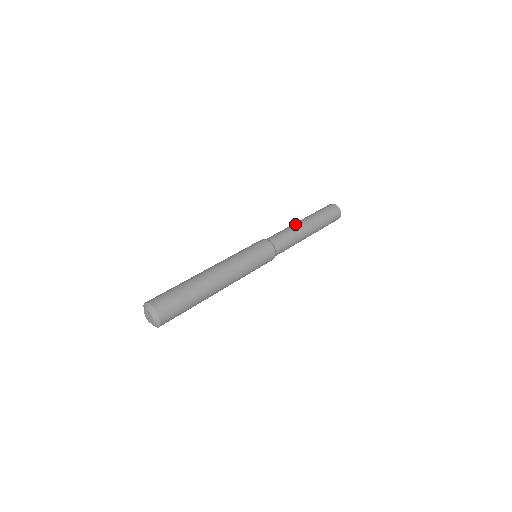
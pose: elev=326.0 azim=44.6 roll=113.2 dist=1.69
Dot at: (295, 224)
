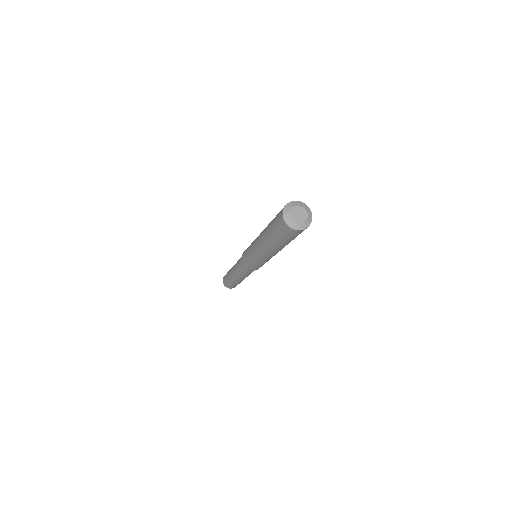
Dot at: occluded
